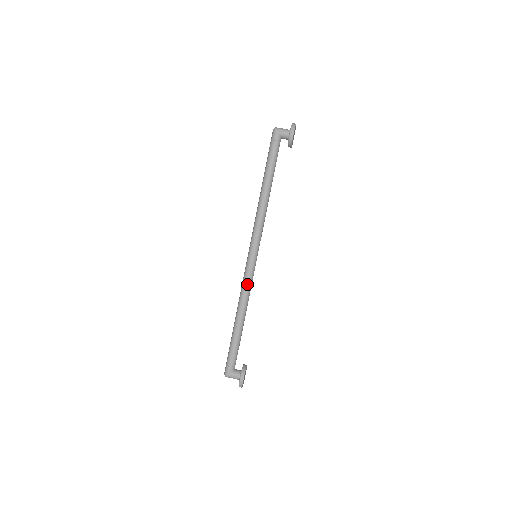
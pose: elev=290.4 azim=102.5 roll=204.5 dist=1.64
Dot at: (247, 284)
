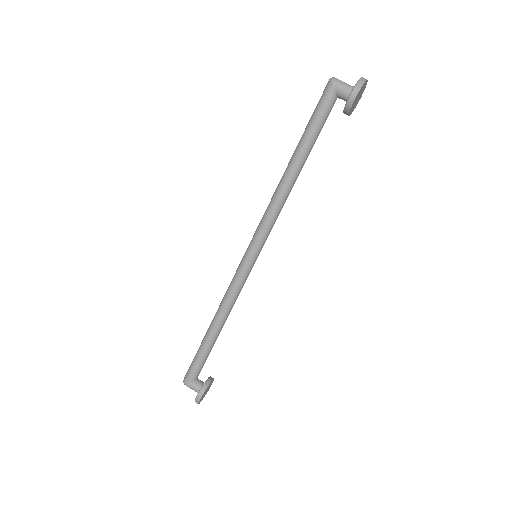
Dot at: (234, 289)
